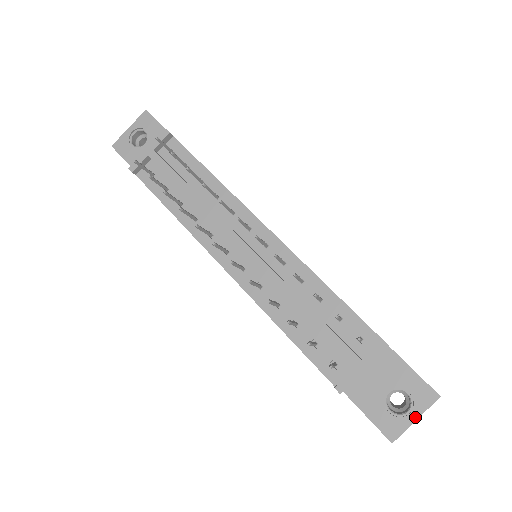
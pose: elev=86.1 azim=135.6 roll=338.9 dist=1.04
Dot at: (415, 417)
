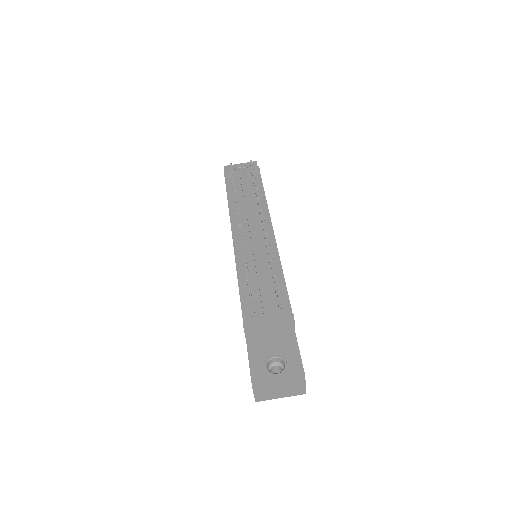
Dot at: (279, 378)
